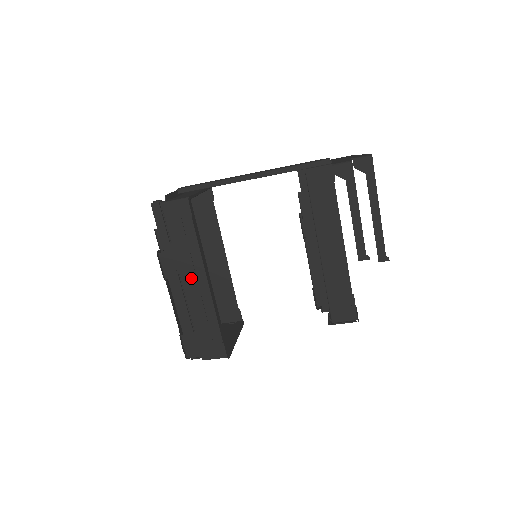
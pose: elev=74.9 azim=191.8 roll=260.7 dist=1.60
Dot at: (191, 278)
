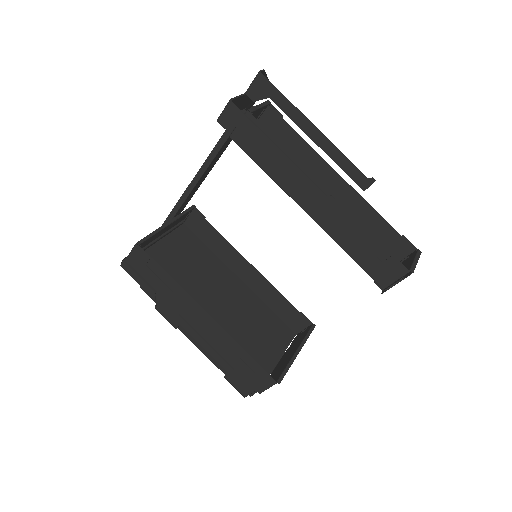
Dot at: (192, 317)
